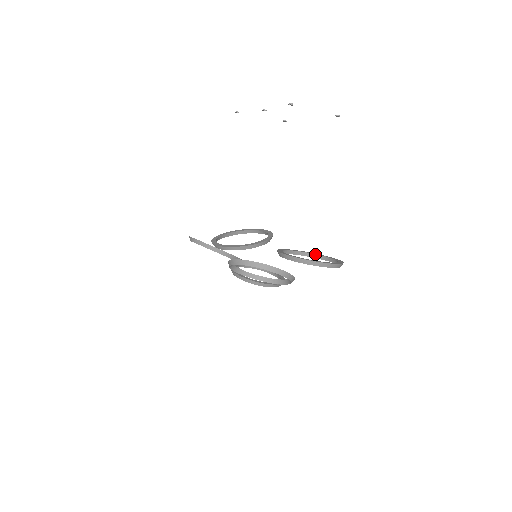
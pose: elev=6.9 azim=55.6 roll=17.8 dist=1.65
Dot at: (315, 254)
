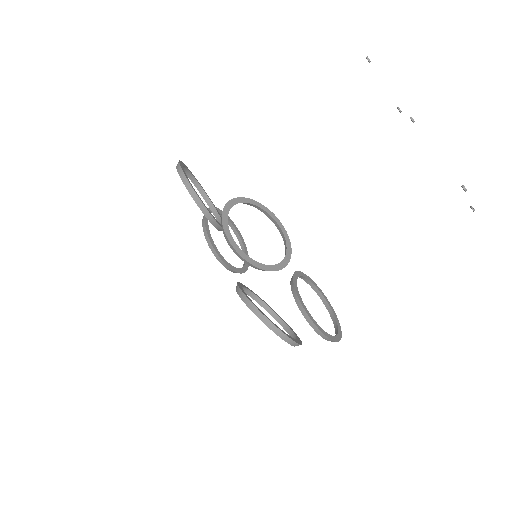
Dot at: (313, 284)
